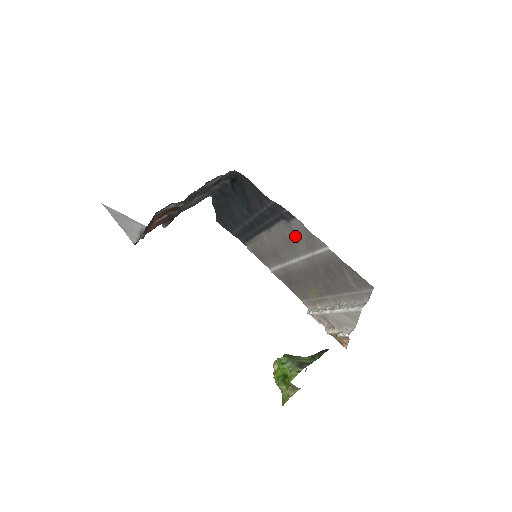
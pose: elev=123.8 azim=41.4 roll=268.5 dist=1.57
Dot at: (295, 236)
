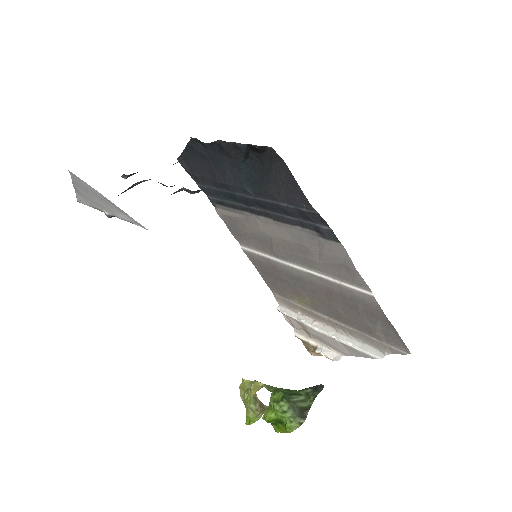
Dot at: (322, 254)
